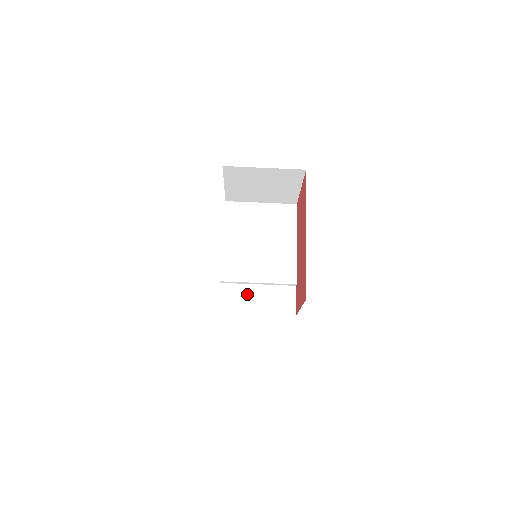
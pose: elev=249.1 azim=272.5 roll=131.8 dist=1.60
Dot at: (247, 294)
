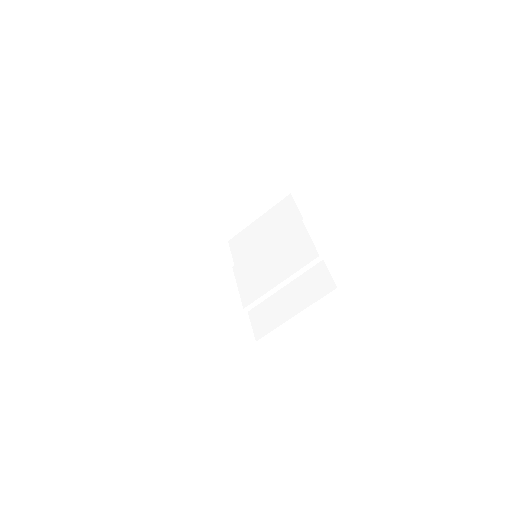
Dot at: (277, 304)
